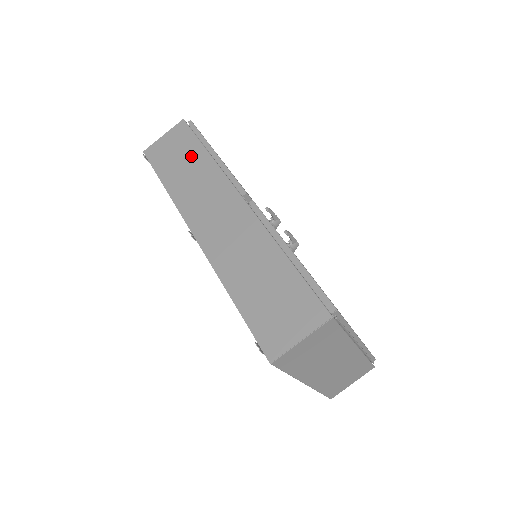
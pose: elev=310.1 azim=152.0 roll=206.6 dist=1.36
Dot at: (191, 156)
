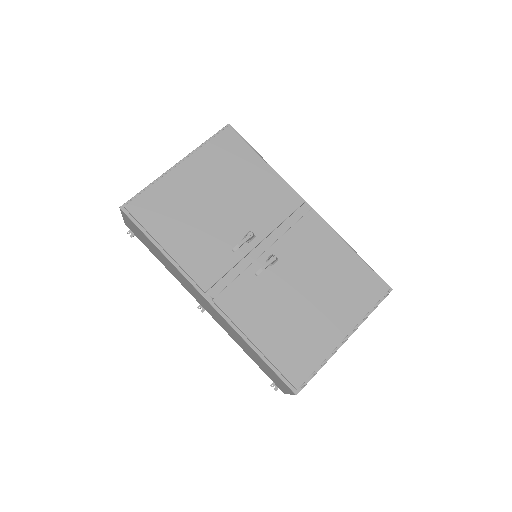
Dot at: (153, 247)
